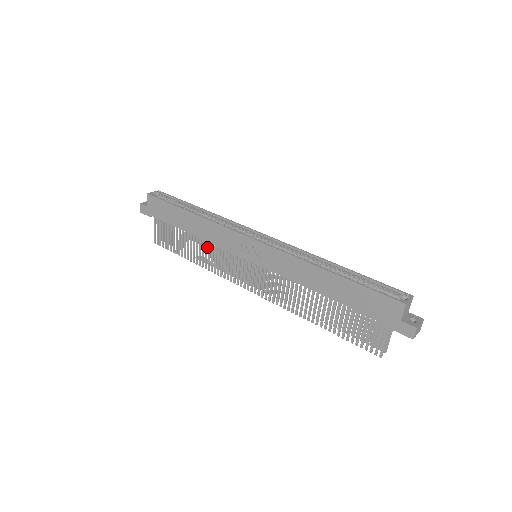
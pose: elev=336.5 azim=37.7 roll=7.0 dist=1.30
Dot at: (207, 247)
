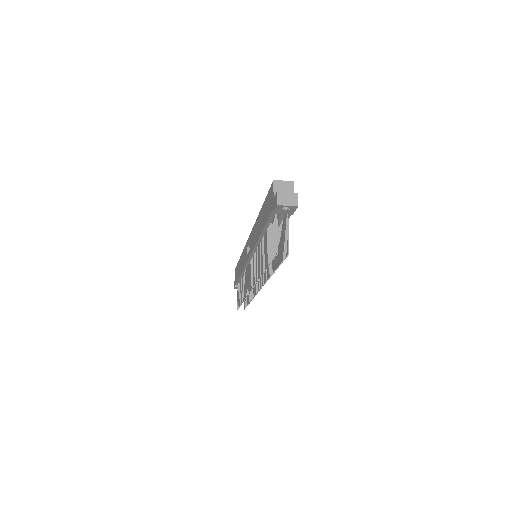
Dot at: occluded
